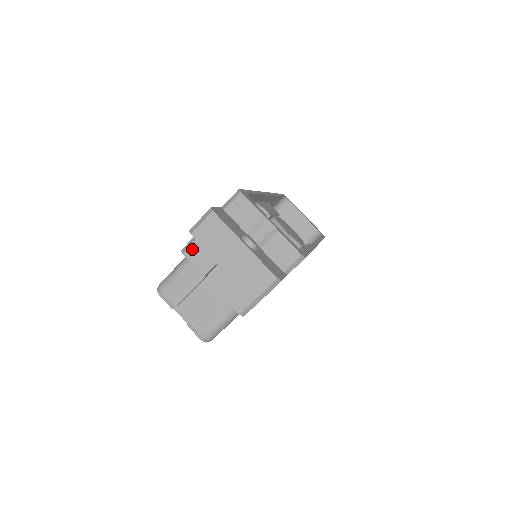
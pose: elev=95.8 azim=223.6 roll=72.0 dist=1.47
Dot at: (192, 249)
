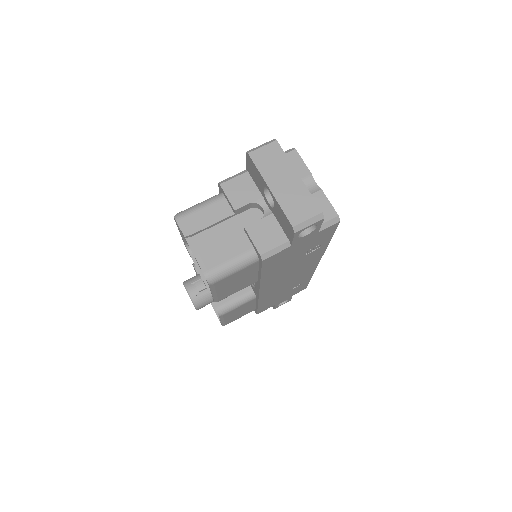
Dot at: (231, 183)
